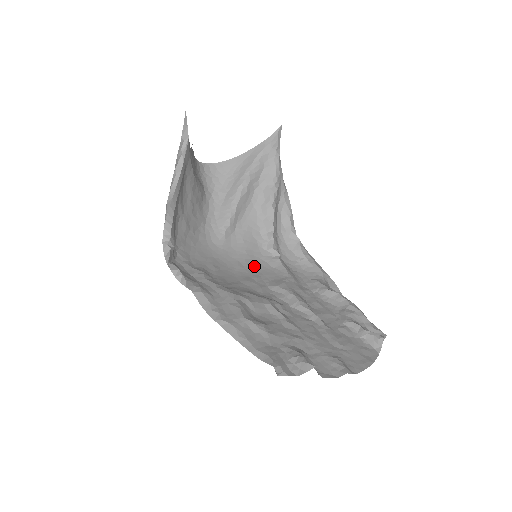
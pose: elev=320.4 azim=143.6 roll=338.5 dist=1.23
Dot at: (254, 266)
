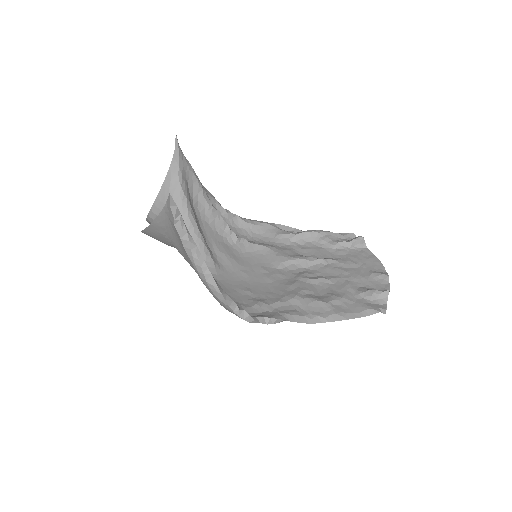
Dot at: (248, 263)
